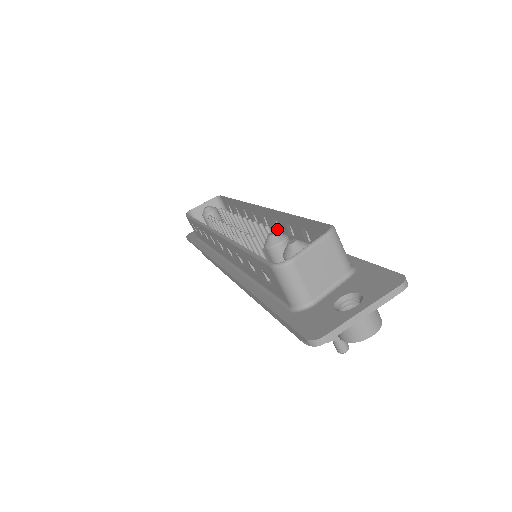
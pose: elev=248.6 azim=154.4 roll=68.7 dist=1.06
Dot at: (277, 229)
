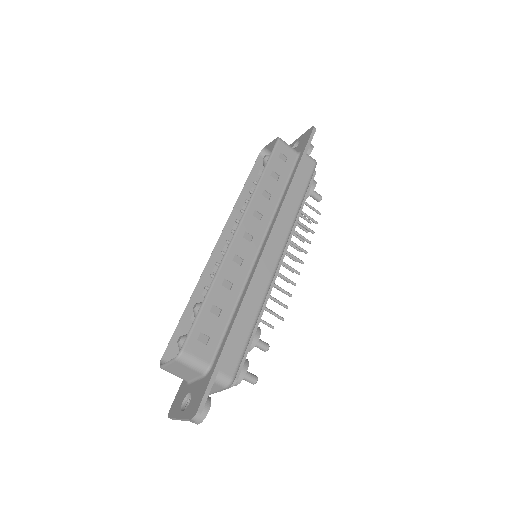
Dot at: (239, 264)
